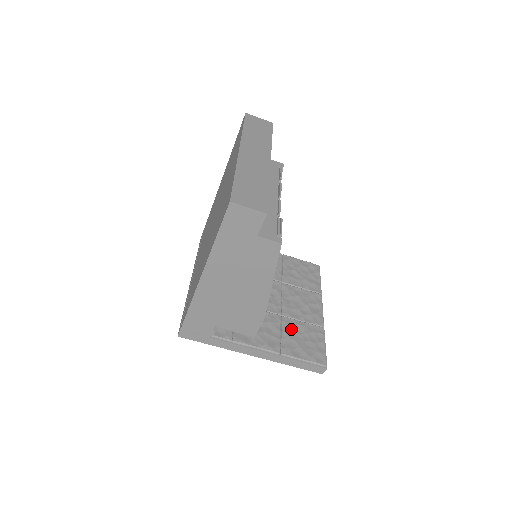
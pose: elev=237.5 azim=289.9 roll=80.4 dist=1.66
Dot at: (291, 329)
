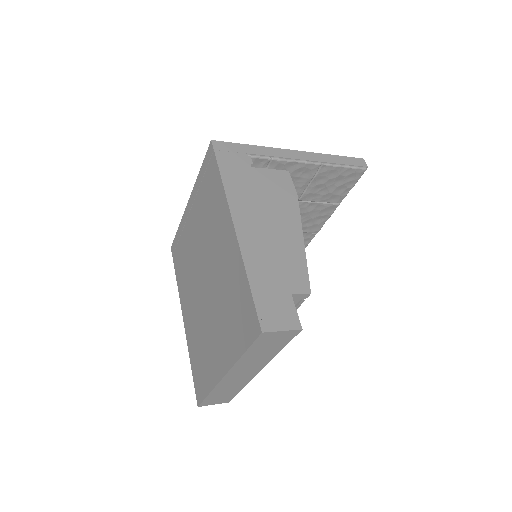
Dot at: occluded
